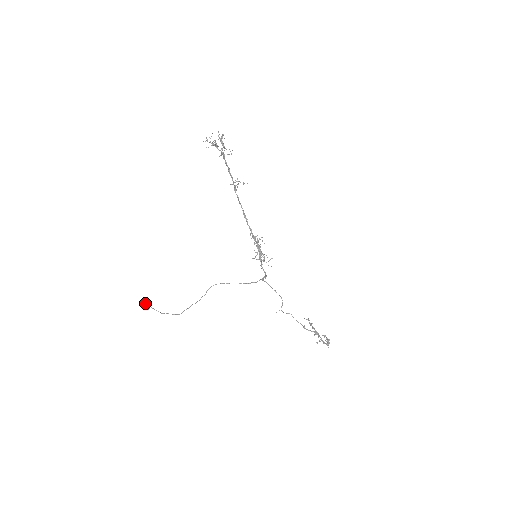
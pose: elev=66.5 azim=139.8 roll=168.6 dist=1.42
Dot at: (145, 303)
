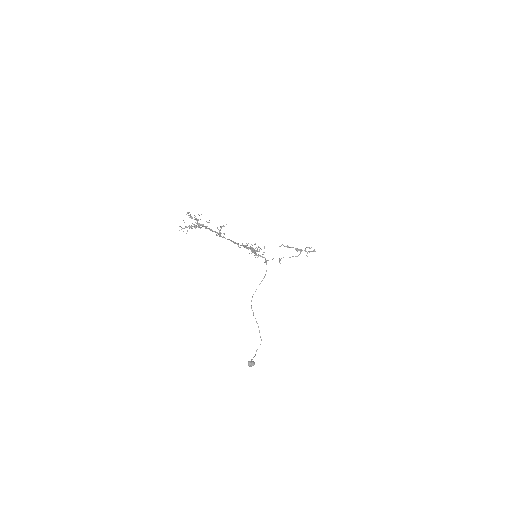
Dot at: (251, 364)
